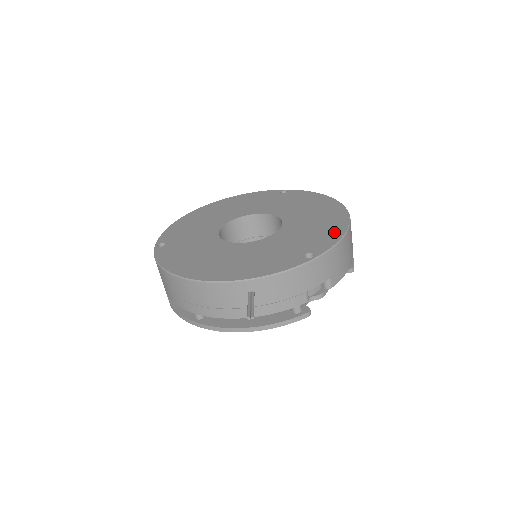
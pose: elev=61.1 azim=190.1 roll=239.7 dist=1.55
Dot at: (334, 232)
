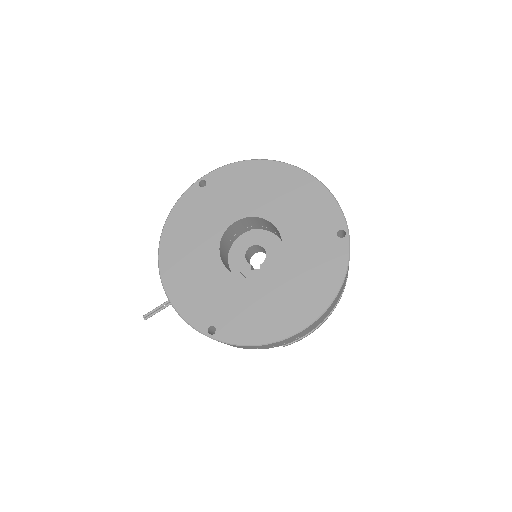
Dot at: (256, 334)
